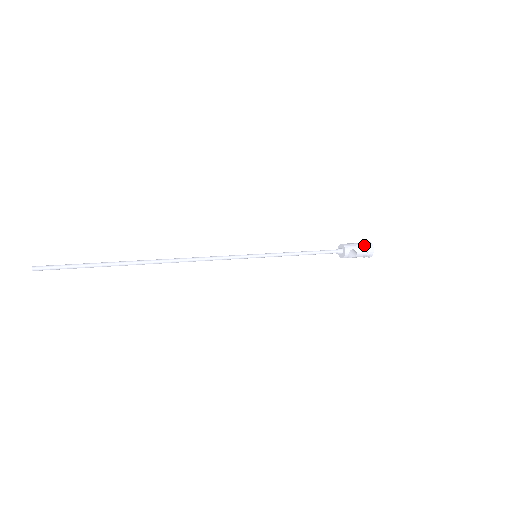
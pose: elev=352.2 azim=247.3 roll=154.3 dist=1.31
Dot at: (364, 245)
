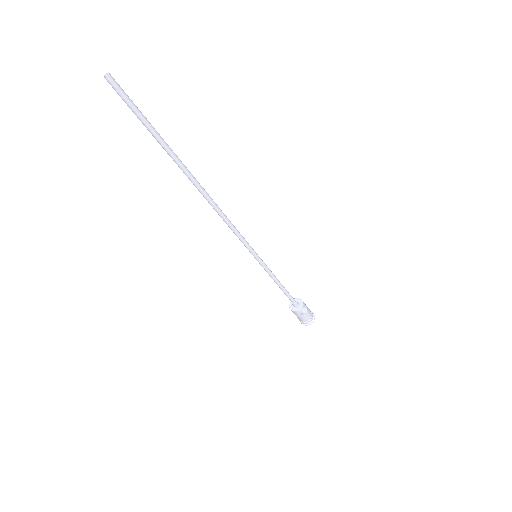
Dot at: (309, 309)
